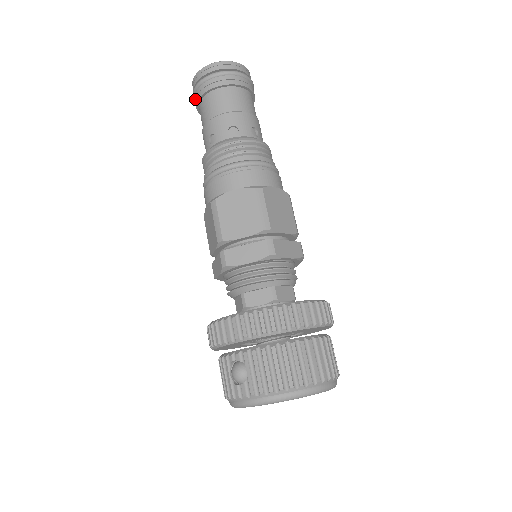
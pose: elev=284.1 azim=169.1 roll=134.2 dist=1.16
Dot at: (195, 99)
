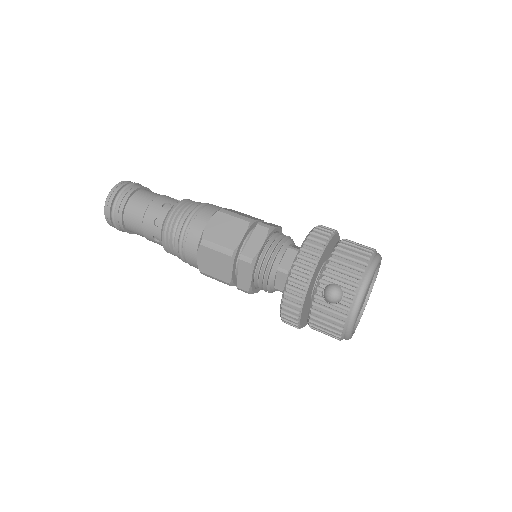
Dot at: (117, 221)
